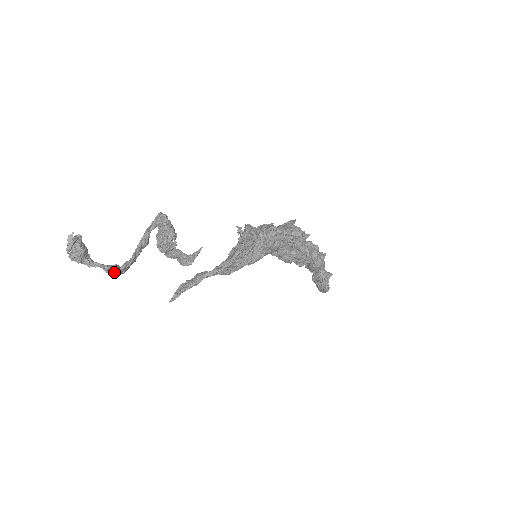
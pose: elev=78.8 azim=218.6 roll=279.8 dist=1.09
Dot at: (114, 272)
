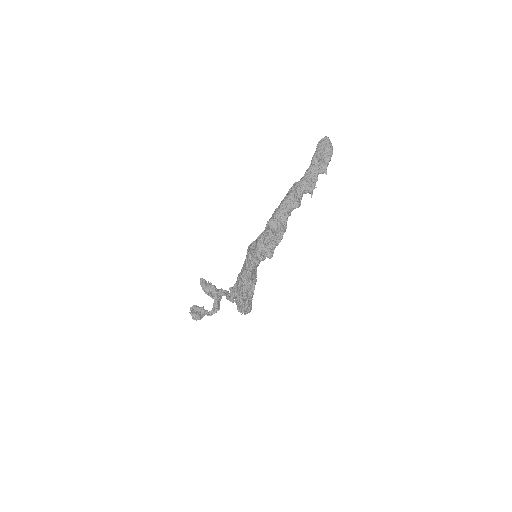
Dot at: (216, 312)
